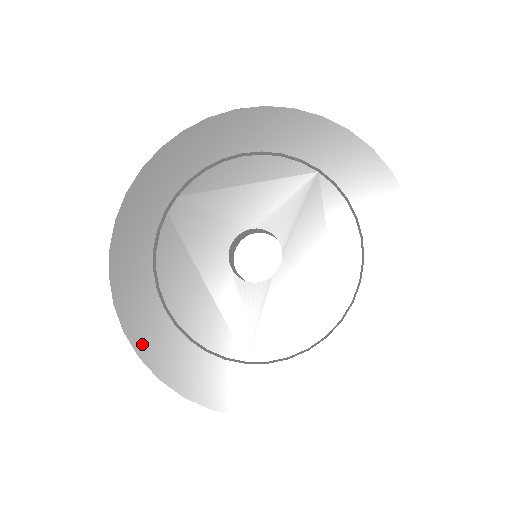
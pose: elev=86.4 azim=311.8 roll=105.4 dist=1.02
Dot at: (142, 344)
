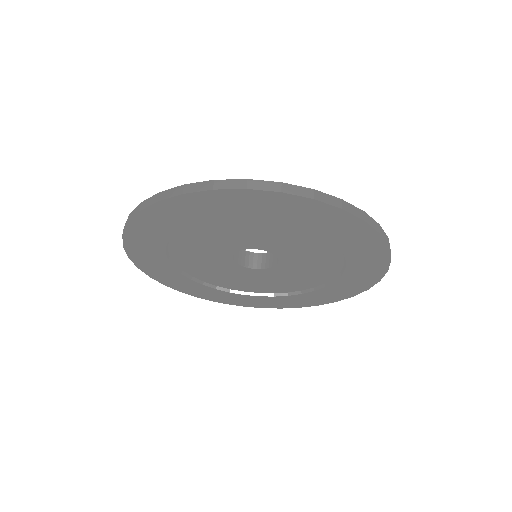
Dot at: (132, 245)
